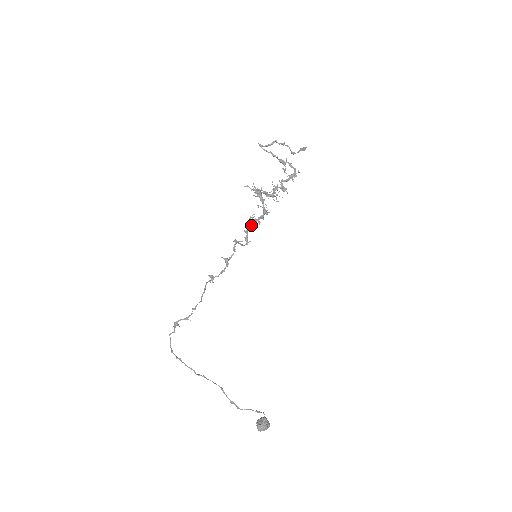
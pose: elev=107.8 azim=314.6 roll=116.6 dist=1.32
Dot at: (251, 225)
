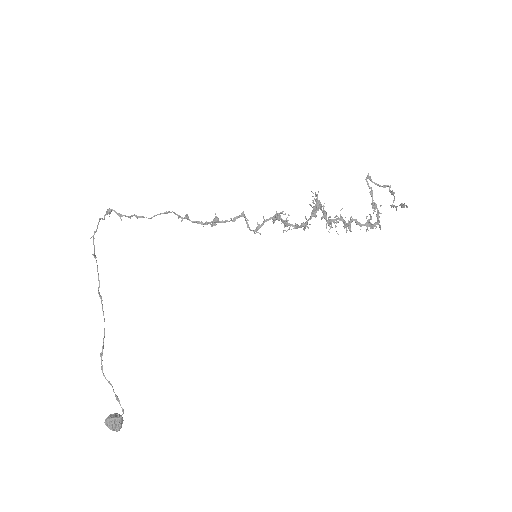
Dot at: (274, 218)
